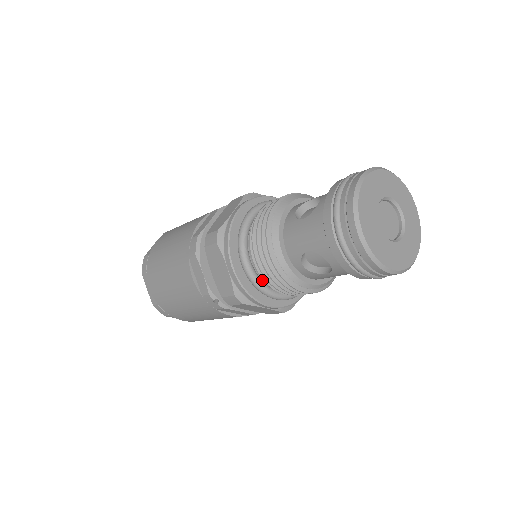
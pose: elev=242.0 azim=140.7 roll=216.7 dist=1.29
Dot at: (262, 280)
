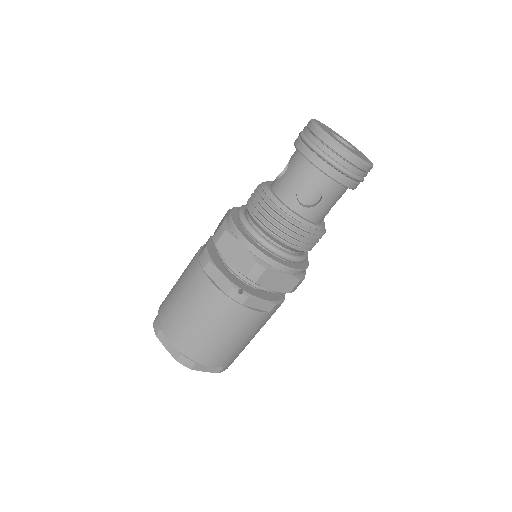
Dot at: (273, 245)
